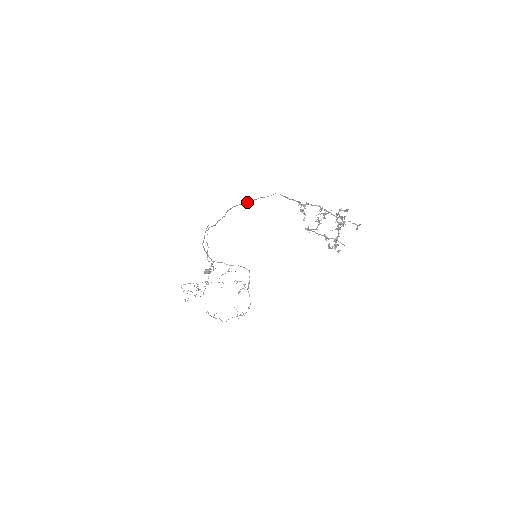
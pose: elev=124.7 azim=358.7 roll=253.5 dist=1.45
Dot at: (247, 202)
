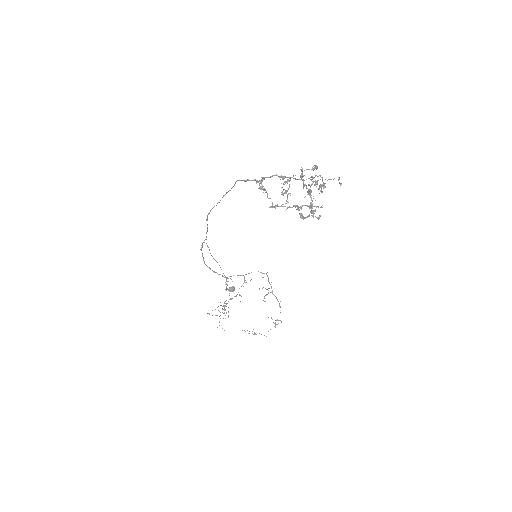
Dot at: (217, 203)
